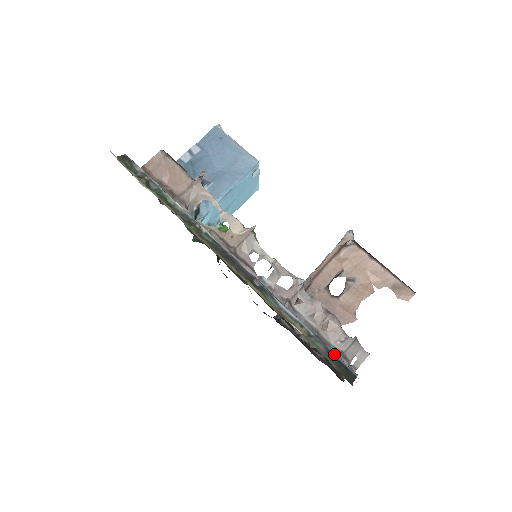
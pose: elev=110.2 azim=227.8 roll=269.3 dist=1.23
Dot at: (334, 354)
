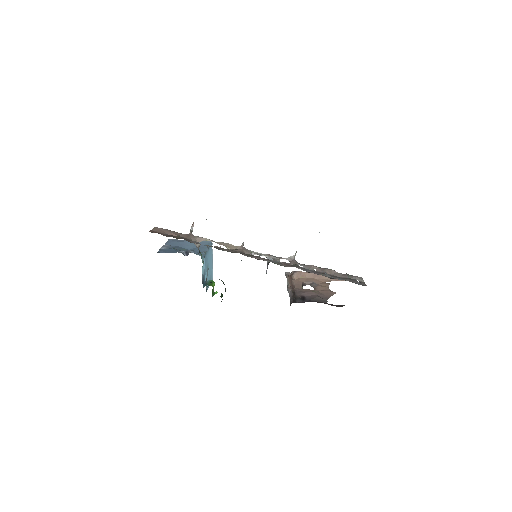
Dot at: occluded
